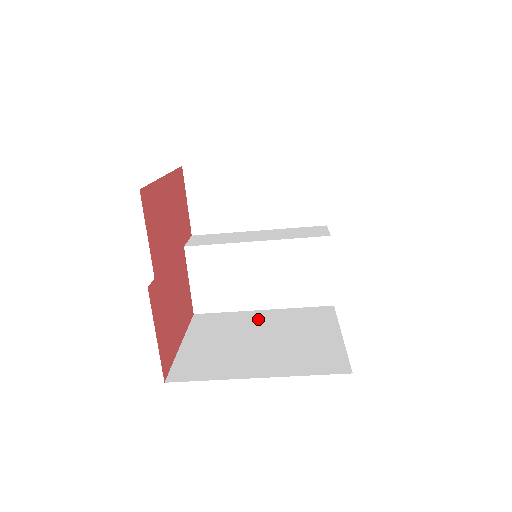
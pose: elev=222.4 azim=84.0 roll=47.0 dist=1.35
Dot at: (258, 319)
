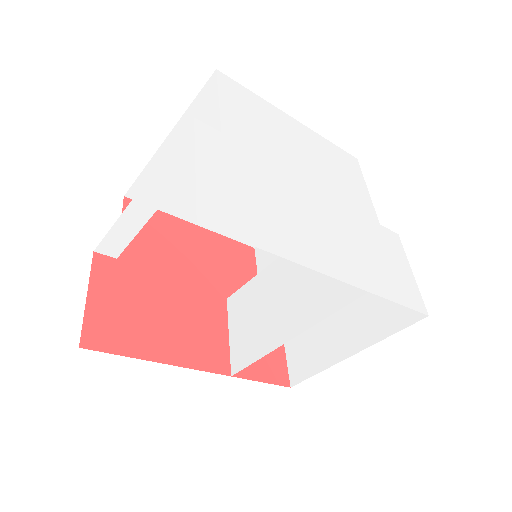
Dot at: occluded
